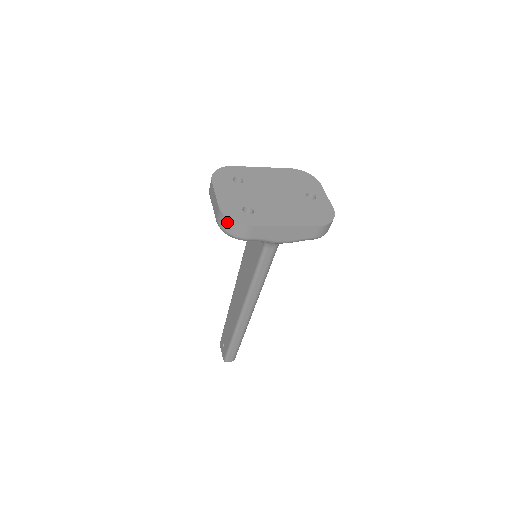
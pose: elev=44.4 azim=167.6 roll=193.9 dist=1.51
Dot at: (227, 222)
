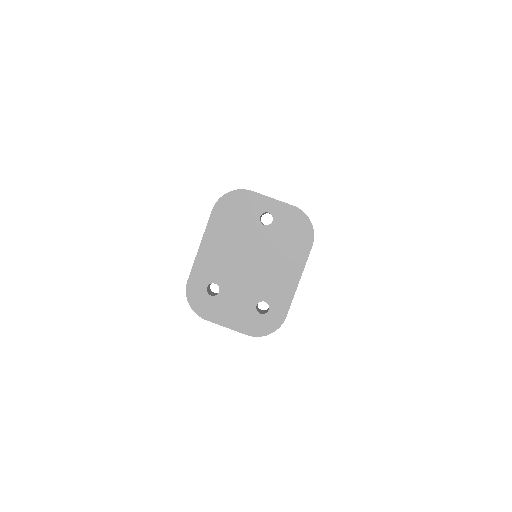
Dot at: (266, 334)
